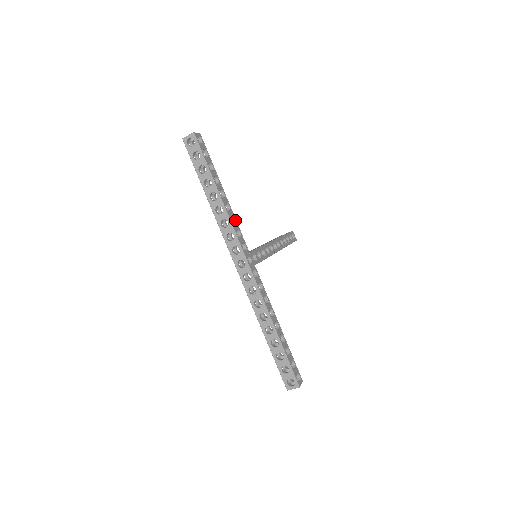
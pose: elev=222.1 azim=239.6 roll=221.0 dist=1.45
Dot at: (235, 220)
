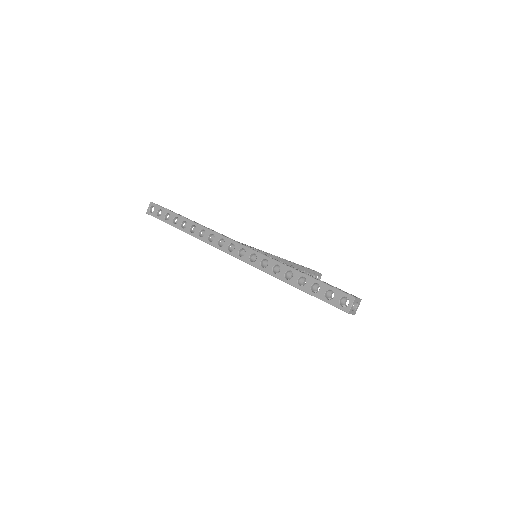
Dot at: occluded
